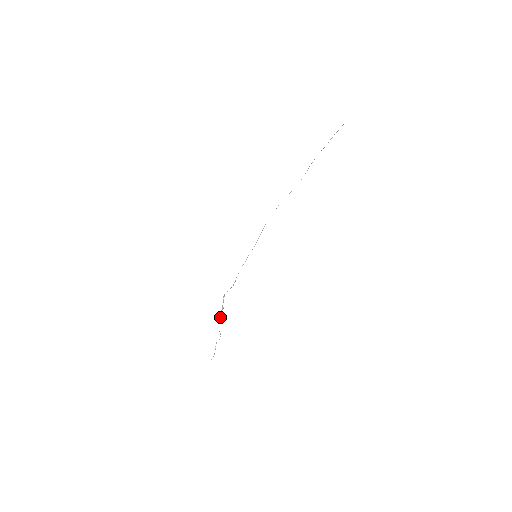
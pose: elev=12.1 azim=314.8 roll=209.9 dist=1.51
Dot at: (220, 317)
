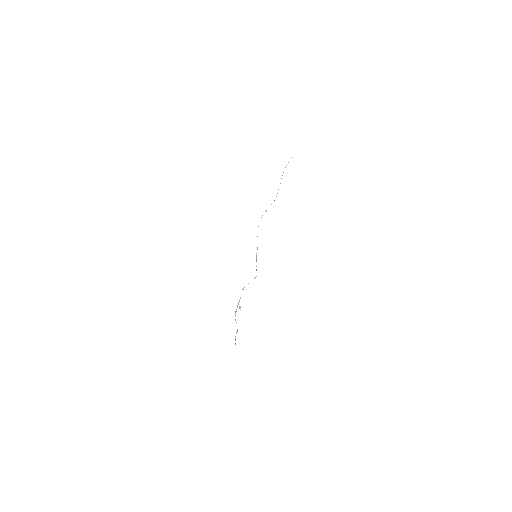
Dot at: (236, 309)
